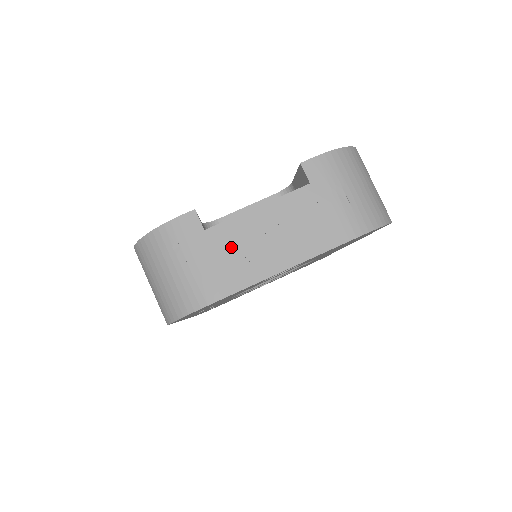
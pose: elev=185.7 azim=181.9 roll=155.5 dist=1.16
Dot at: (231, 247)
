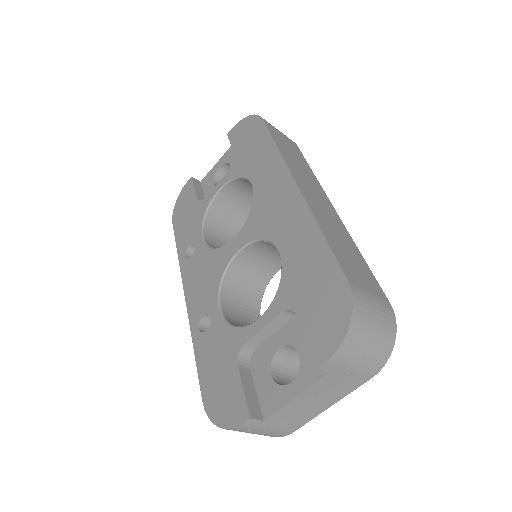
Dot at: (287, 417)
